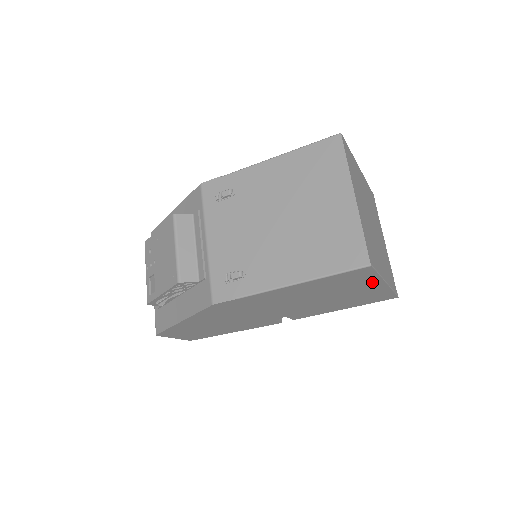
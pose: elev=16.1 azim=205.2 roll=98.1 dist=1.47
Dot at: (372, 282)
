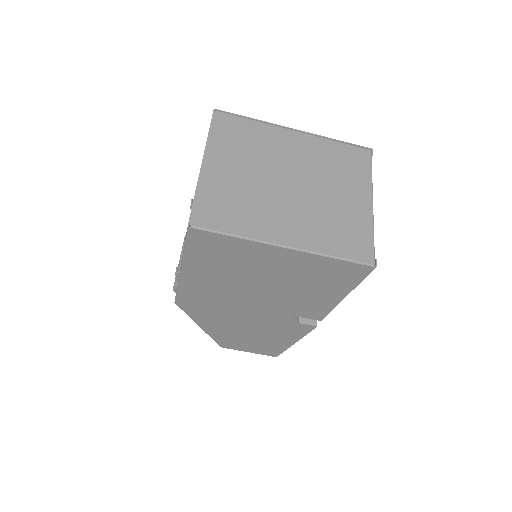
Dot at: (256, 248)
